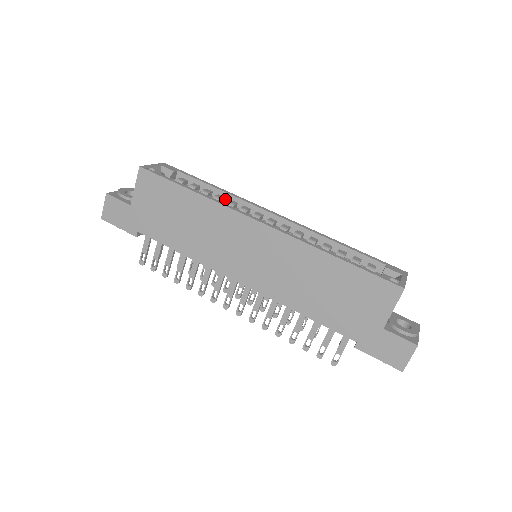
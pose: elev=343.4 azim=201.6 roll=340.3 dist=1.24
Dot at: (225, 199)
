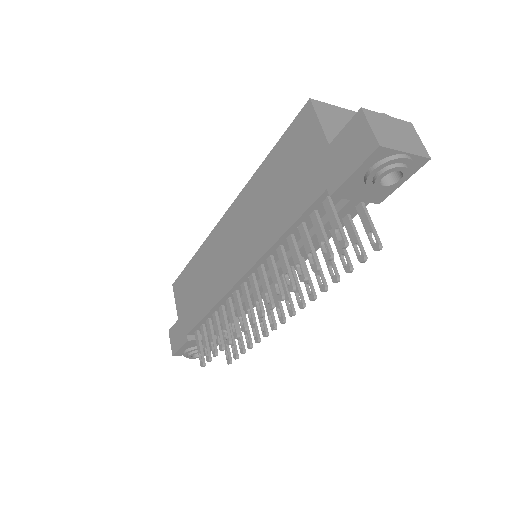
Dot at: occluded
